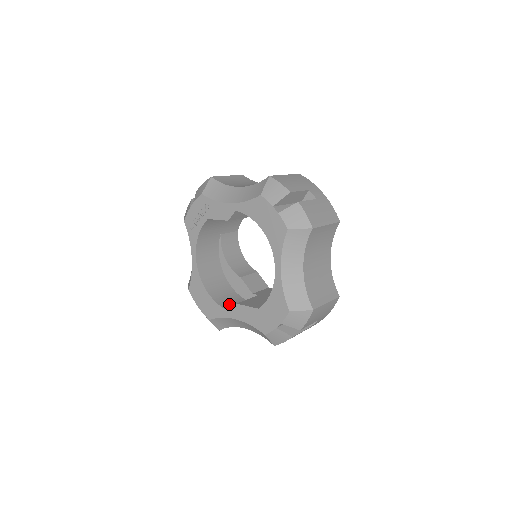
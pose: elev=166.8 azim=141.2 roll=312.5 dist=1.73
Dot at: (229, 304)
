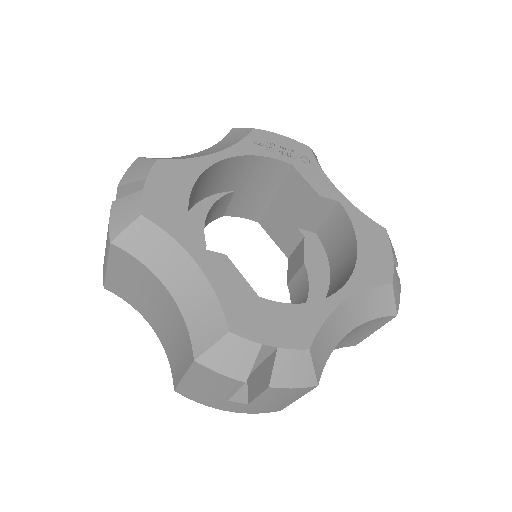
Dot at: occluded
